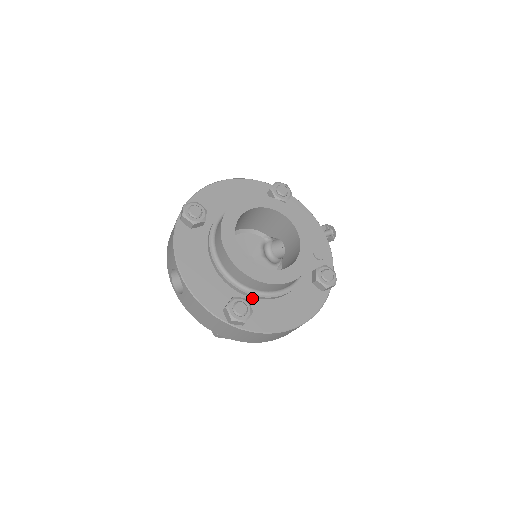
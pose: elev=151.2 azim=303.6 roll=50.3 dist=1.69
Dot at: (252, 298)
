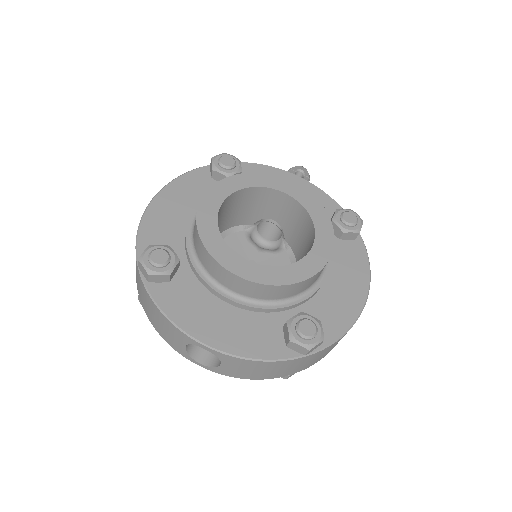
Dot at: (300, 306)
